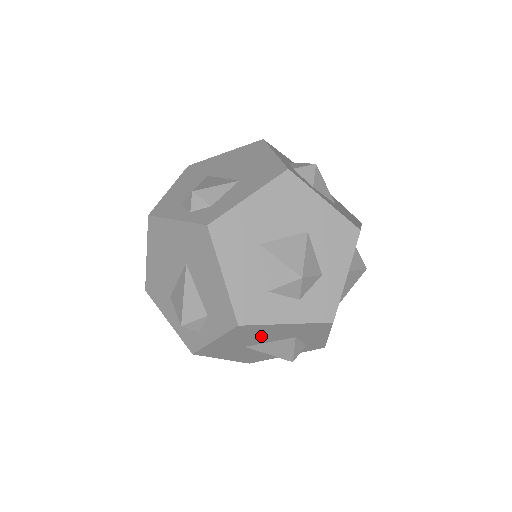
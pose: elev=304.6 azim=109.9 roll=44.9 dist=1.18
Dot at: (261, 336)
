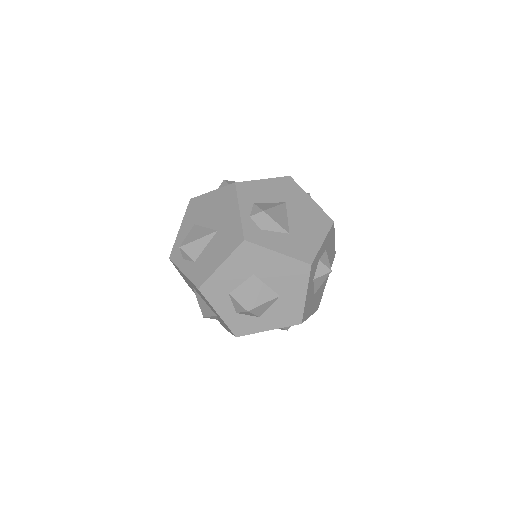
Dot at: (203, 298)
